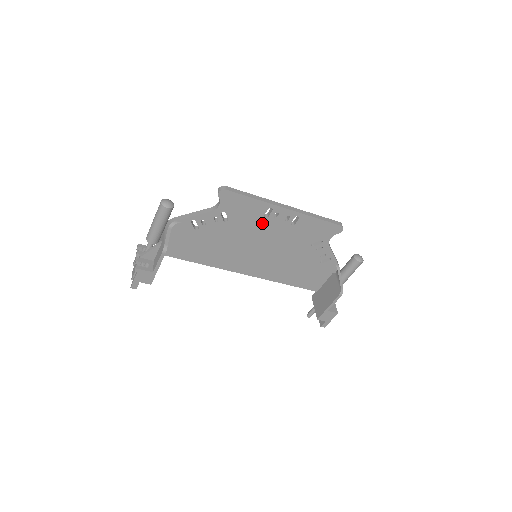
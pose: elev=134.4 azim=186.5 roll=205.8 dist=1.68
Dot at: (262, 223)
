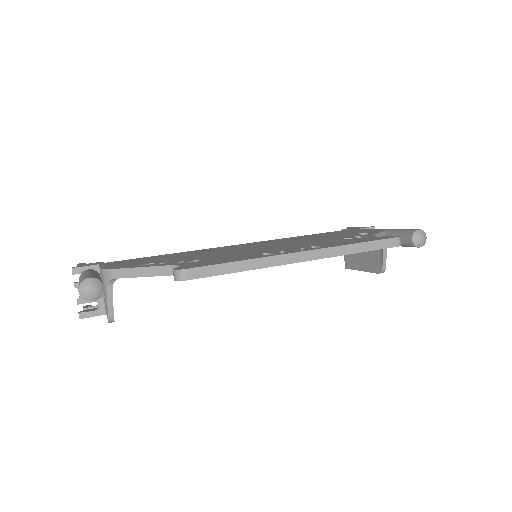
Dot at: occluded
